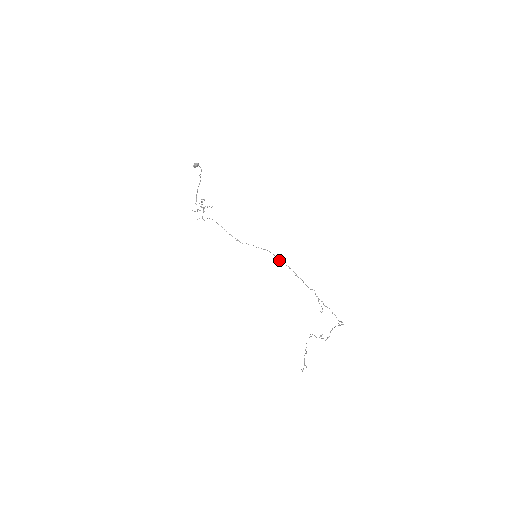
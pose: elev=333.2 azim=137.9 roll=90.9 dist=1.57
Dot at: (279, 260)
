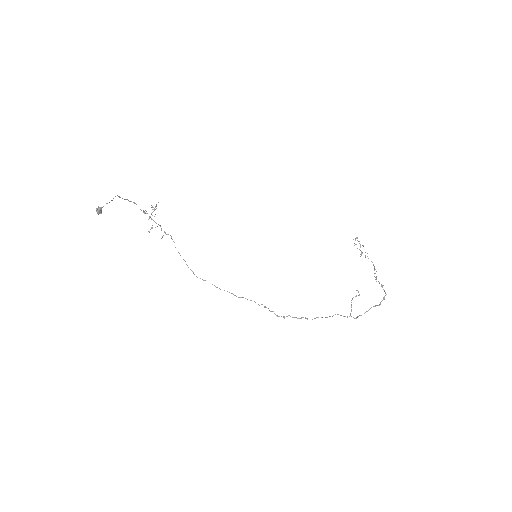
Dot at: occluded
